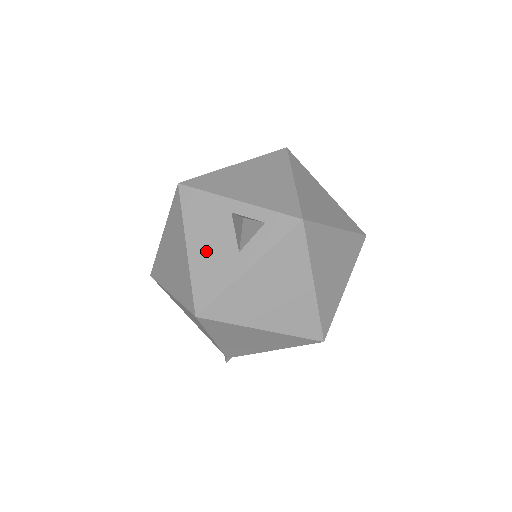
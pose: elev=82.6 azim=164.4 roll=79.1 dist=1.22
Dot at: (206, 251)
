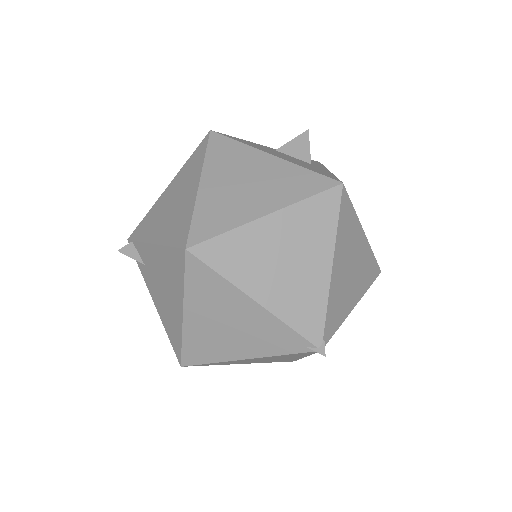
Dot at: (289, 159)
